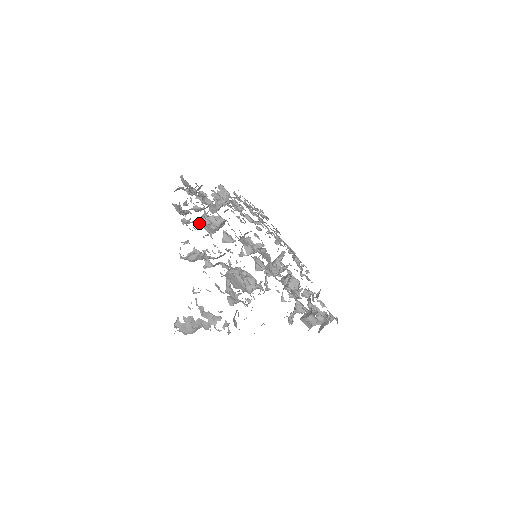
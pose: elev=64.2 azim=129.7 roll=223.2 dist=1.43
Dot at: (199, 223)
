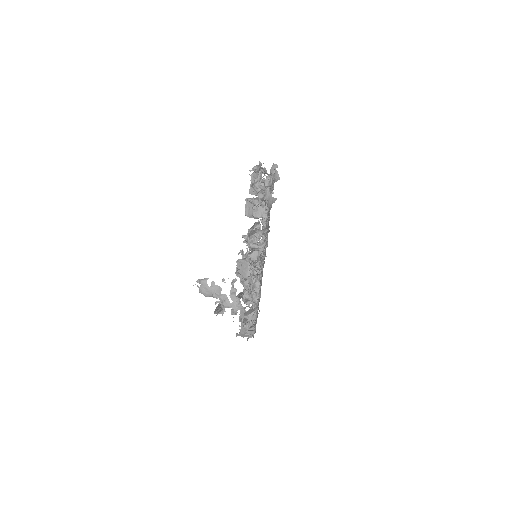
Dot at: (246, 200)
